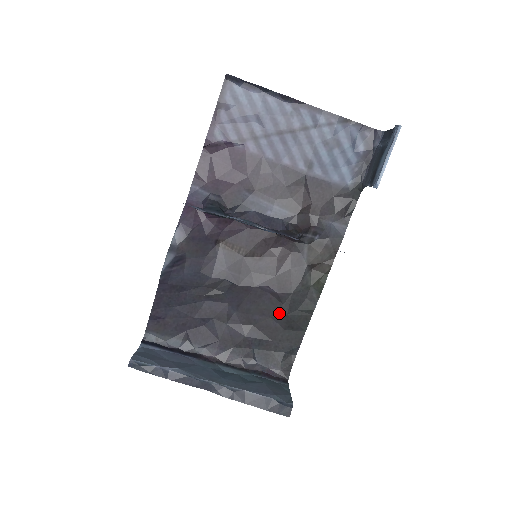
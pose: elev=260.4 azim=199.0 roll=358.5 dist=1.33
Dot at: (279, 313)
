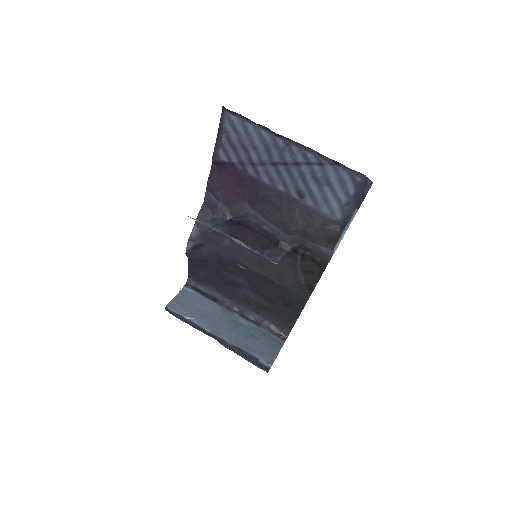
Dot at: (279, 295)
